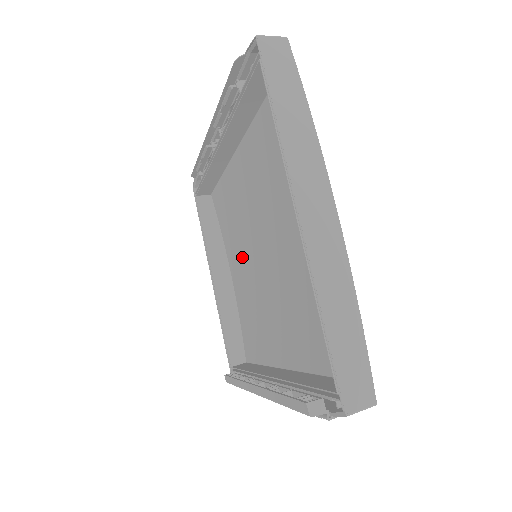
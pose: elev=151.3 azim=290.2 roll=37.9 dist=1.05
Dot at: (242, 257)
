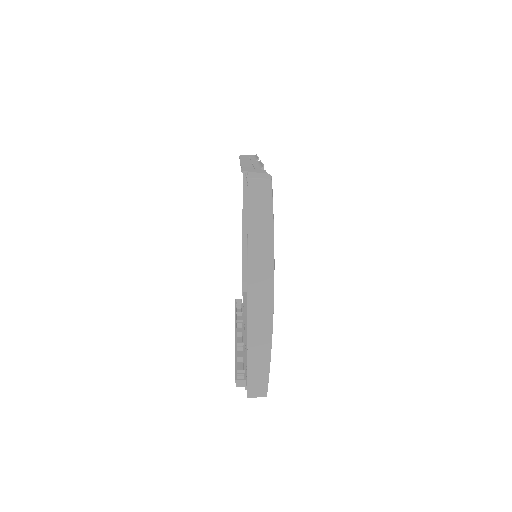
Dot at: occluded
